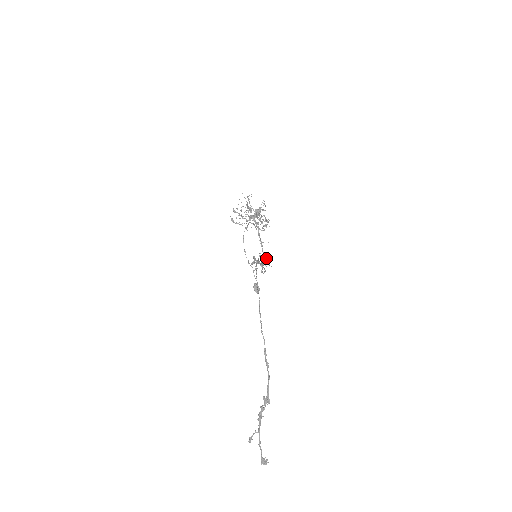
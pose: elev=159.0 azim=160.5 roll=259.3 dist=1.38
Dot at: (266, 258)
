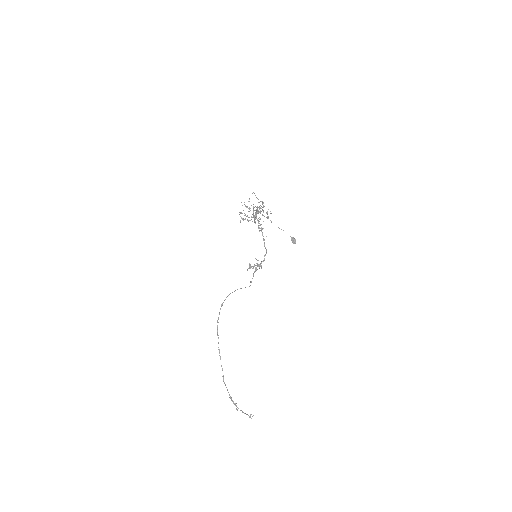
Dot at: (265, 255)
